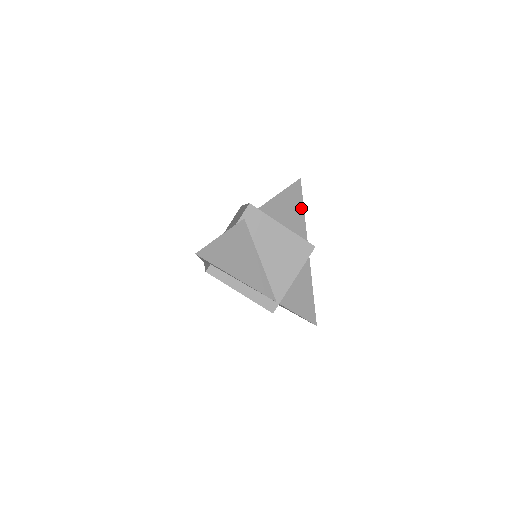
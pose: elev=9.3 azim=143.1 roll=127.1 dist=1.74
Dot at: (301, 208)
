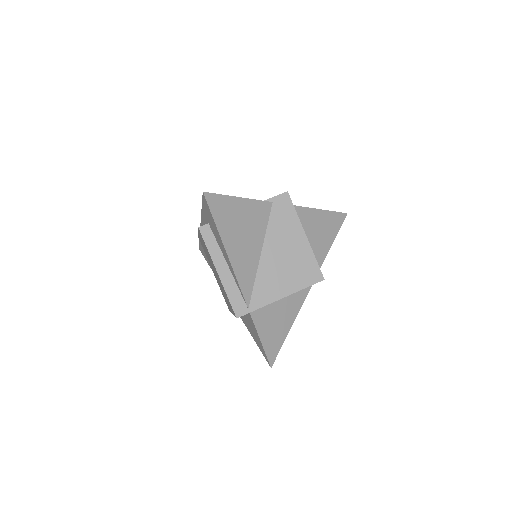
Dot at: (330, 240)
